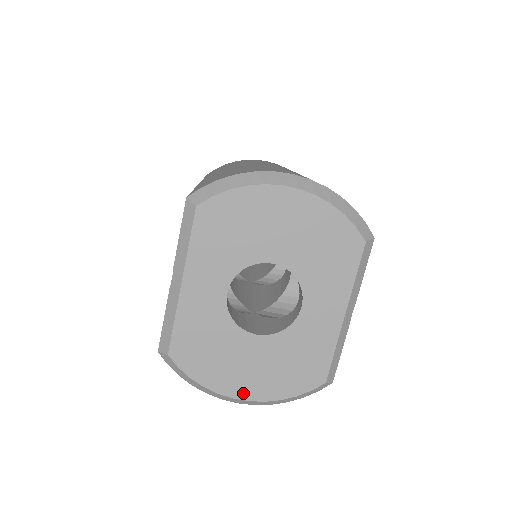
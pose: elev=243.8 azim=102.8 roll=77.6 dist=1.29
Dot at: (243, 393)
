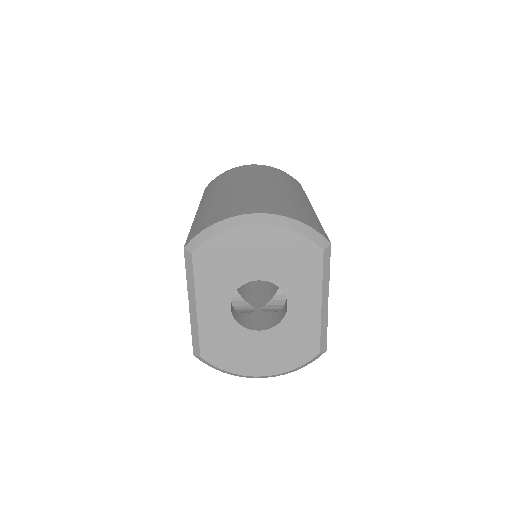
Dot at: (261, 372)
